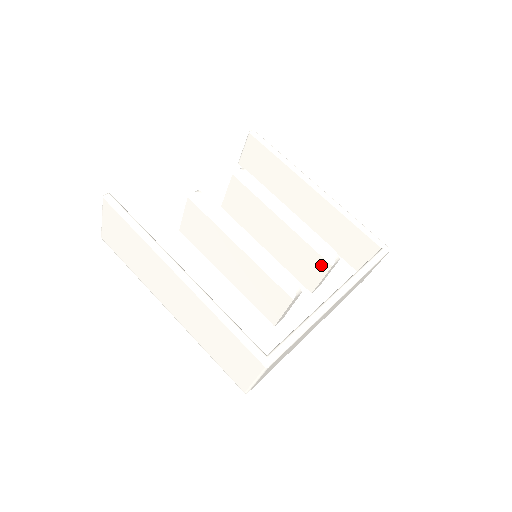
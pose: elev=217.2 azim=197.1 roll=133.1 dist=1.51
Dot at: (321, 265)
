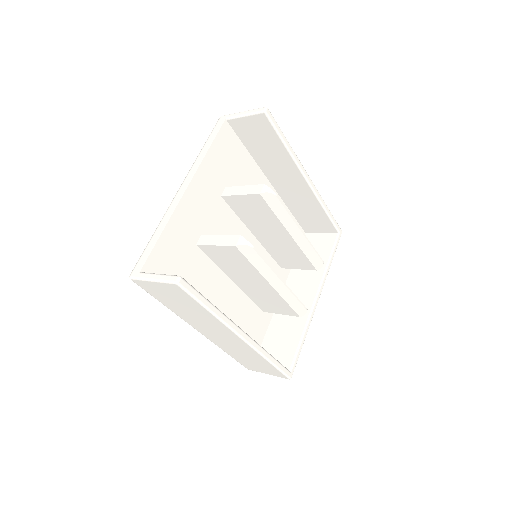
Dot at: (307, 266)
